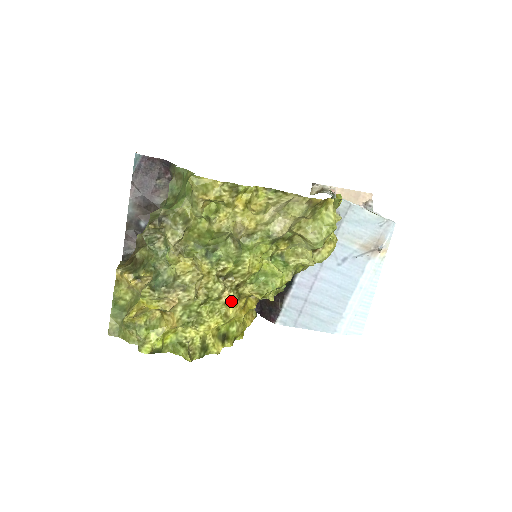
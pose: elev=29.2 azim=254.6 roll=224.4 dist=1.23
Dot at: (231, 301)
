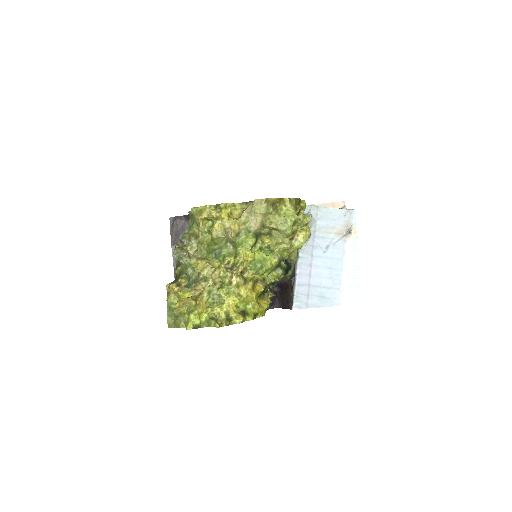
Dot at: (241, 285)
